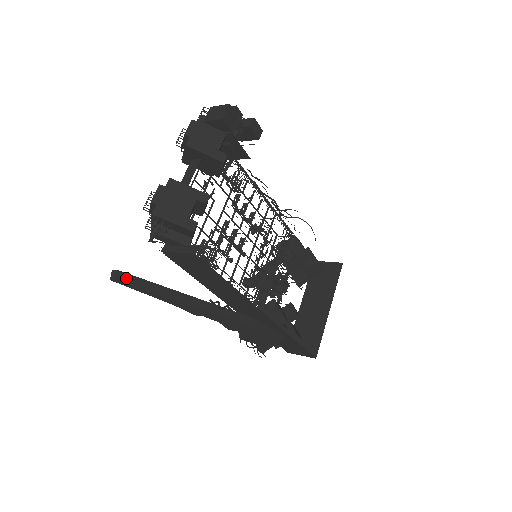
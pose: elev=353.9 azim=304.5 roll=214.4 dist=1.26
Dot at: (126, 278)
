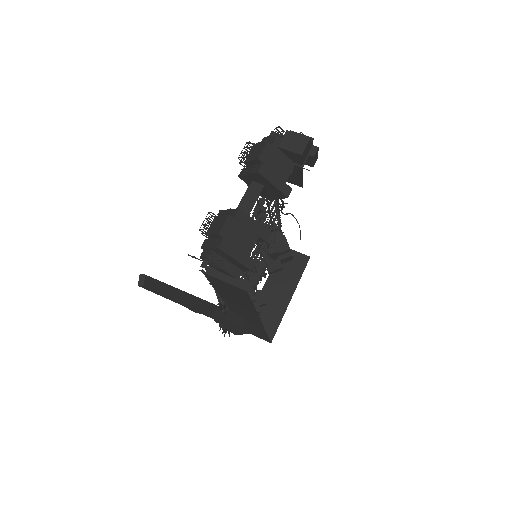
Dot at: (152, 284)
